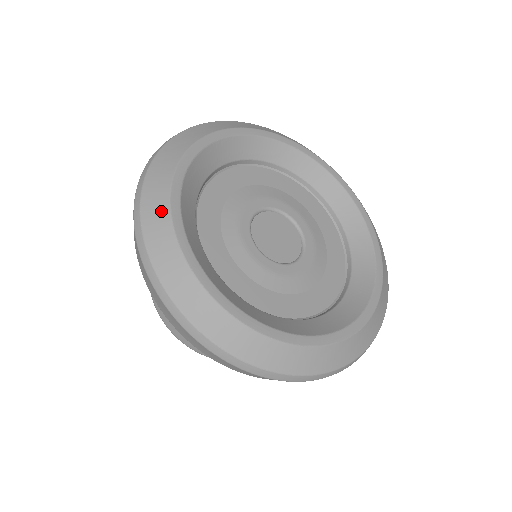
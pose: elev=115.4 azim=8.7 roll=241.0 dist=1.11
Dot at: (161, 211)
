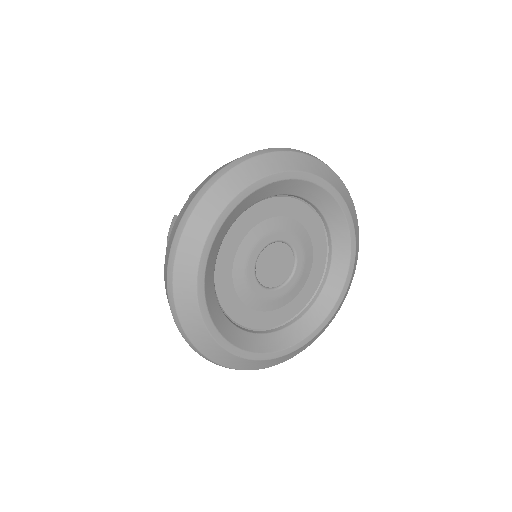
Dot at: (214, 209)
